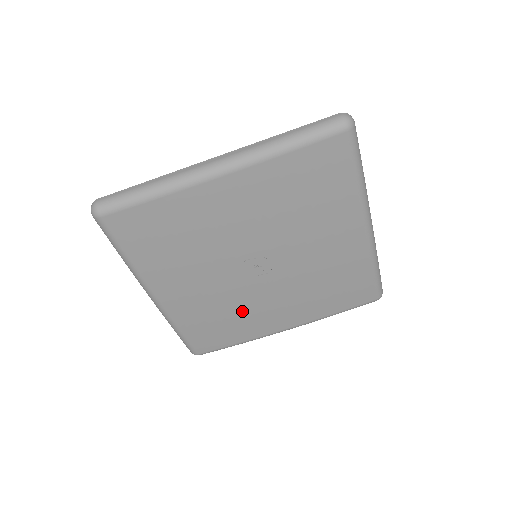
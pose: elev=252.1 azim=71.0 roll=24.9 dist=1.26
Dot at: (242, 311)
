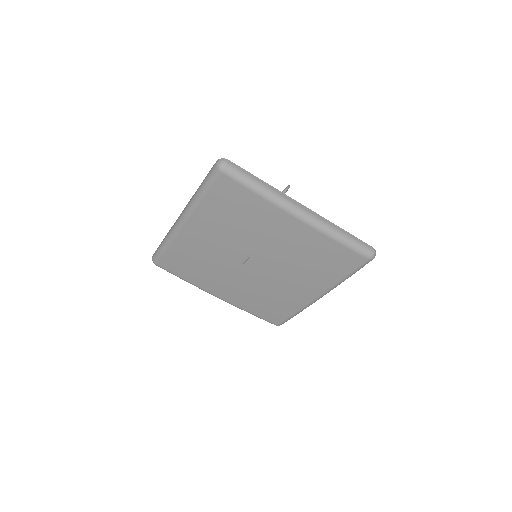
Dot at: (214, 271)
